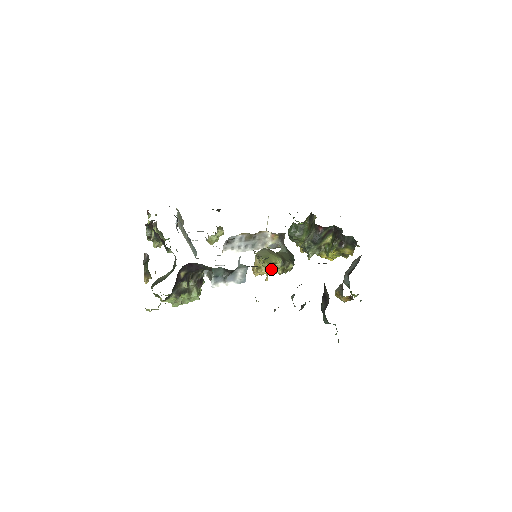
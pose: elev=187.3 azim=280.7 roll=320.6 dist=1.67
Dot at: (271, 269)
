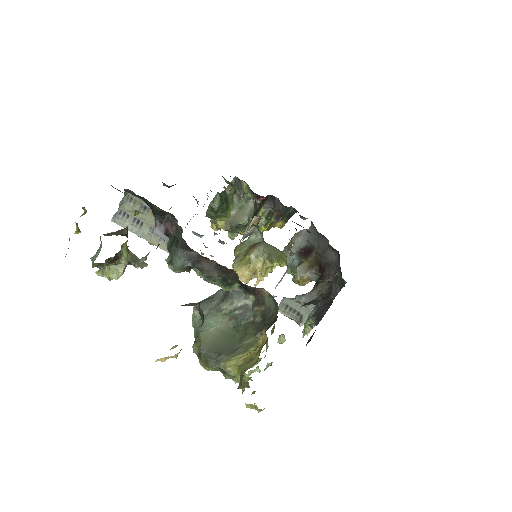
Dot at: occluded
